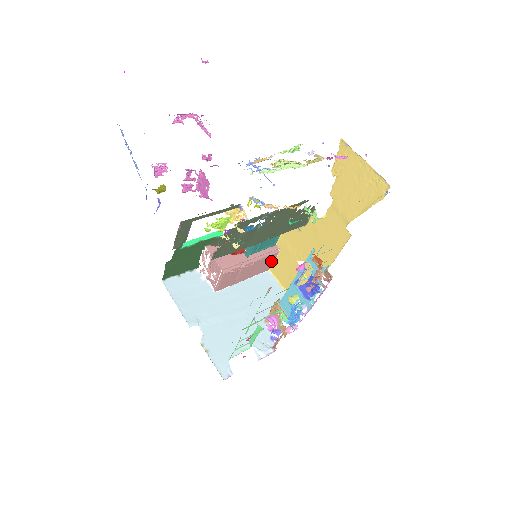
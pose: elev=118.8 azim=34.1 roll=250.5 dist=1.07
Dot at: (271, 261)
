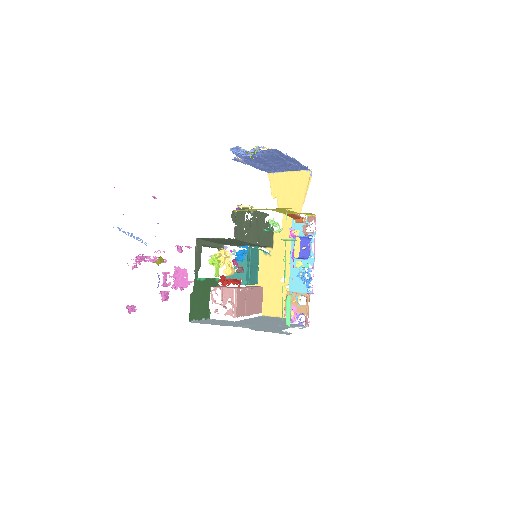
Dot at: (261, 299)
